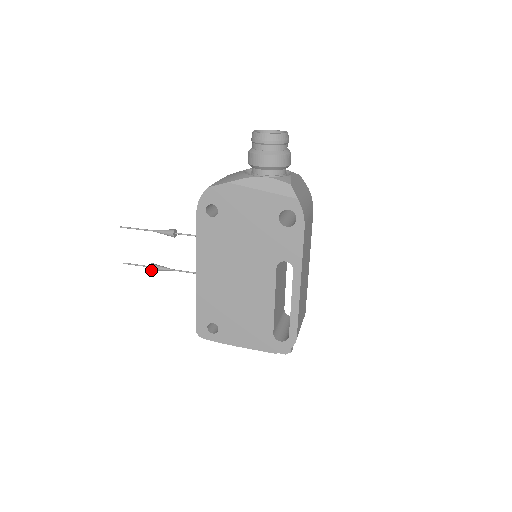
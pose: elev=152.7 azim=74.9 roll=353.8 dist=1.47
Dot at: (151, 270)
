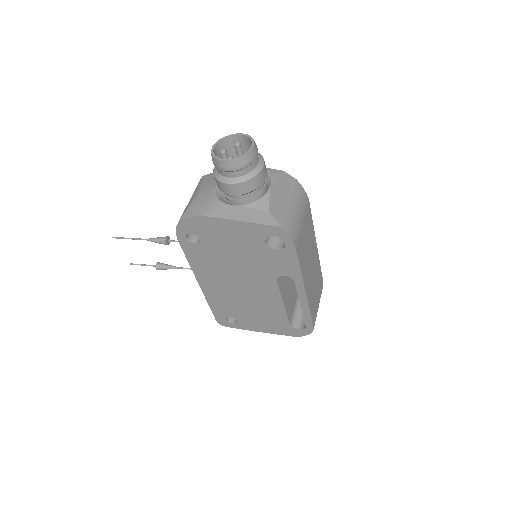
Dot at: occluded
